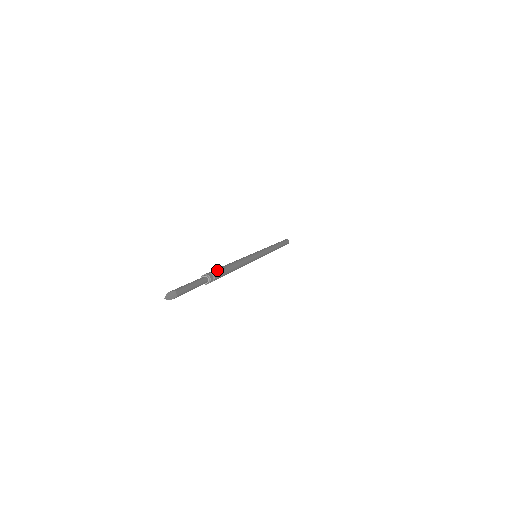
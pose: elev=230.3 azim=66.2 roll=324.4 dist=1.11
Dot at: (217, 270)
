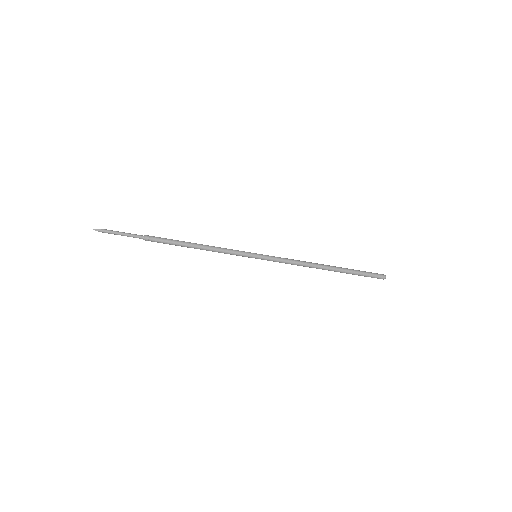
Dot at: occluded
